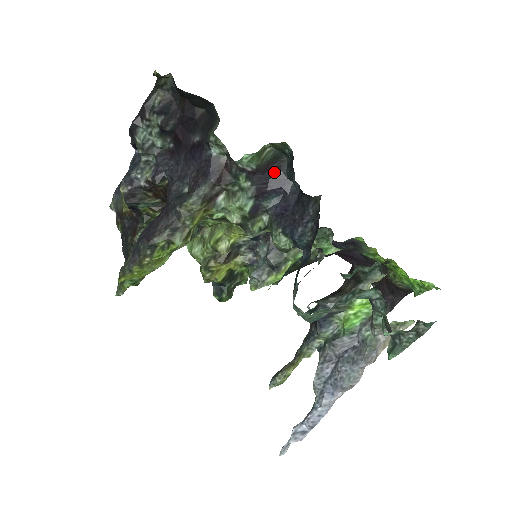
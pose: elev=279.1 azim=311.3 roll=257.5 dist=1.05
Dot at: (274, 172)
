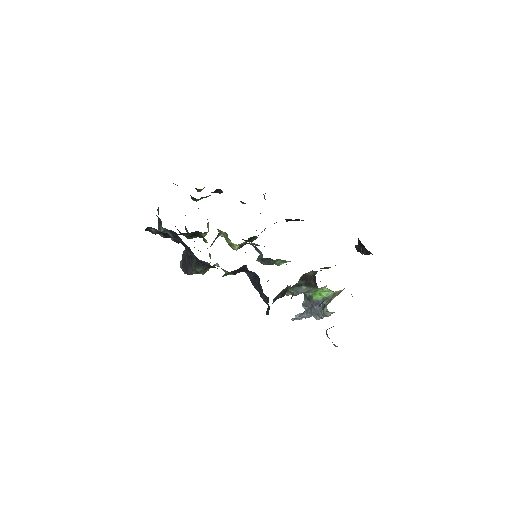
Dot at: (241, 269)
